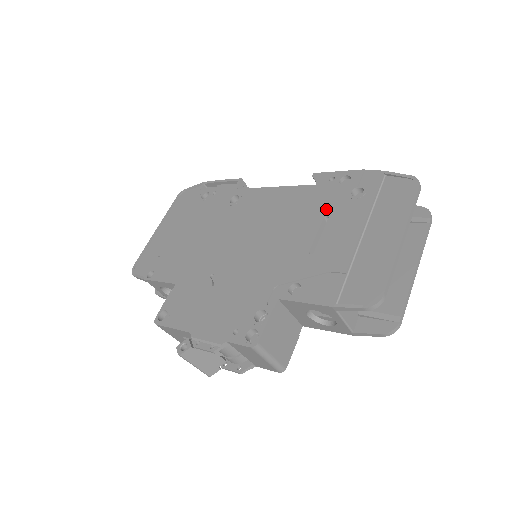
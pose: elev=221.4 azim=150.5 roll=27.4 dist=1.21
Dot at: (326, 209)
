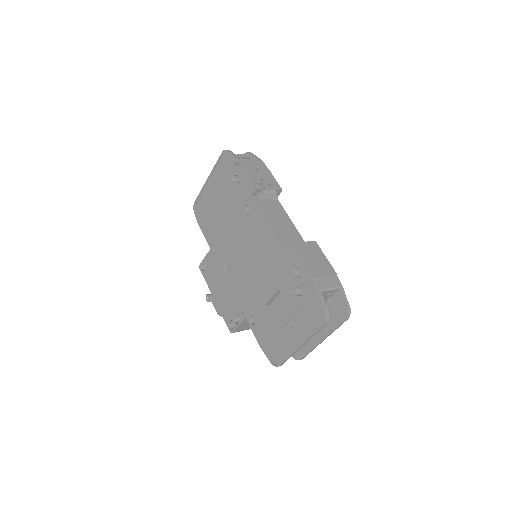
Dot at: (281, 285)
